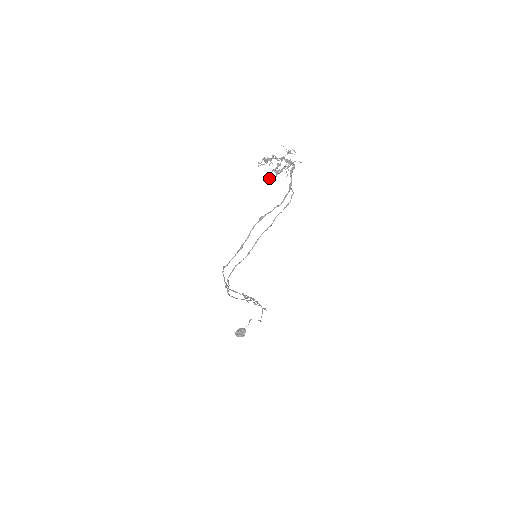
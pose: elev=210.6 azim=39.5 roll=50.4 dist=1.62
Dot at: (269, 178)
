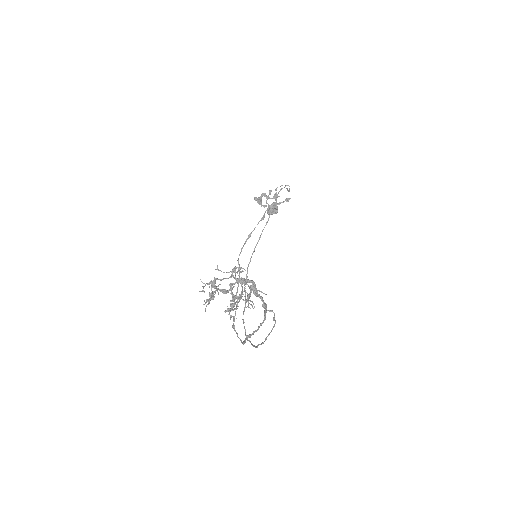
Dot at: occluded
